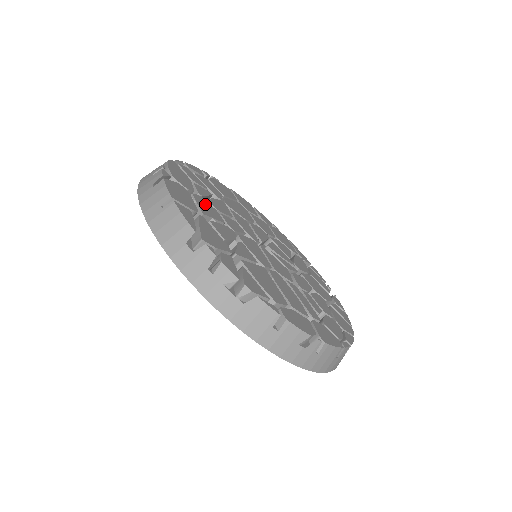
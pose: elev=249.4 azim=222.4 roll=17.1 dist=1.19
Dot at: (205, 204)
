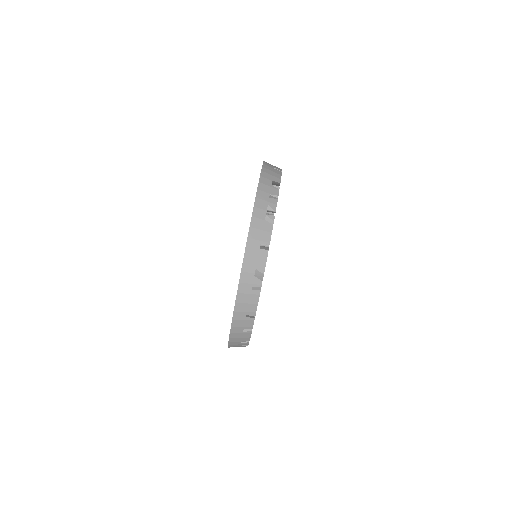
Dot at: occluded
